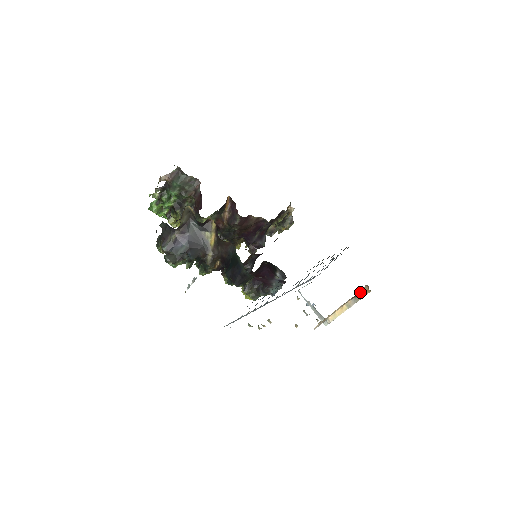
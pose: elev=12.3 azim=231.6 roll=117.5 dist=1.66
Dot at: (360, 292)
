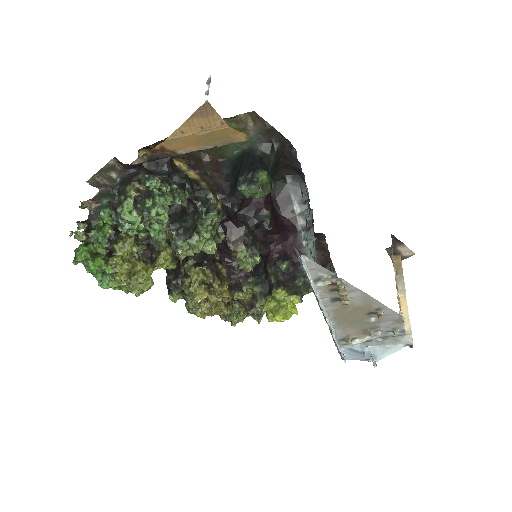
Dot at: occluded
